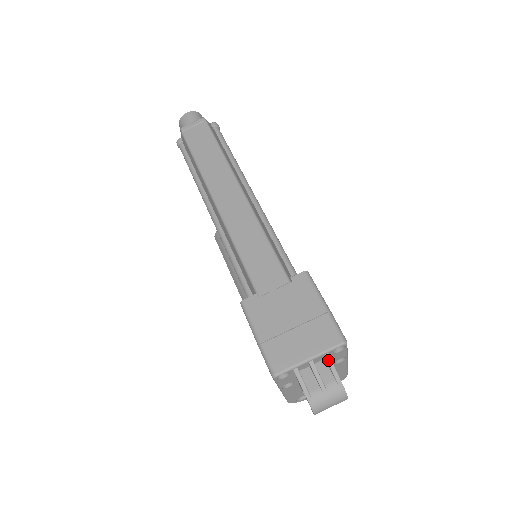
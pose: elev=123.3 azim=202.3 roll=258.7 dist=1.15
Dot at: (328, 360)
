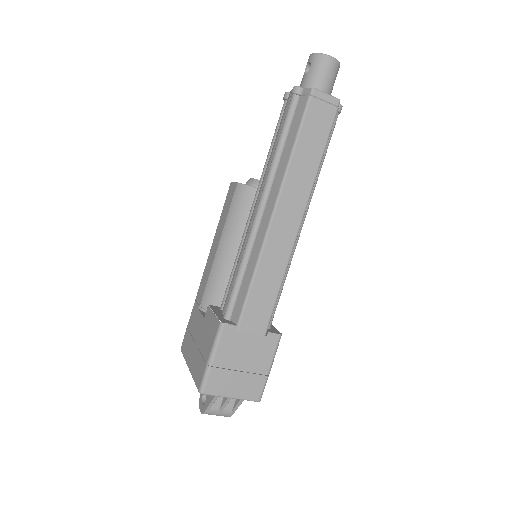
Dot at: (240, 402)
